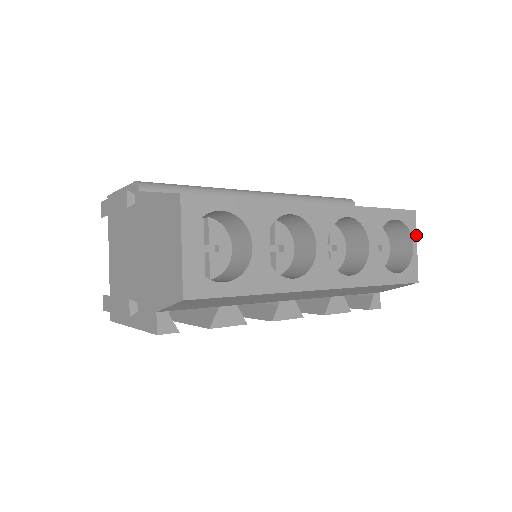
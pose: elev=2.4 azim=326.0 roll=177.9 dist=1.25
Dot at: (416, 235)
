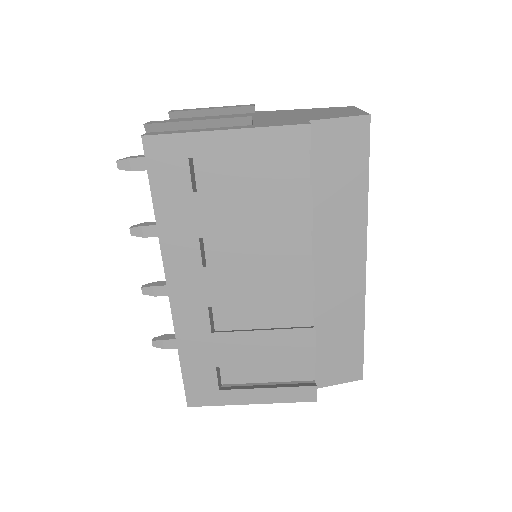
Dot at: occluded
